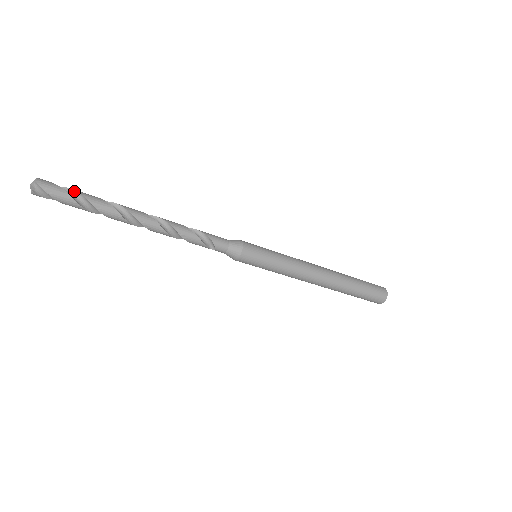
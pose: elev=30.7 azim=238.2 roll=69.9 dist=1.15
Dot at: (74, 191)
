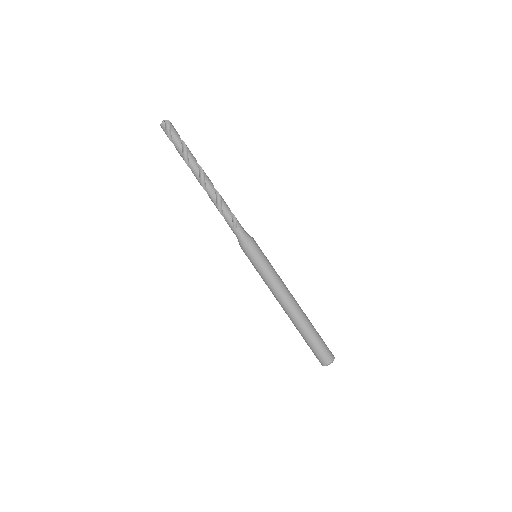
Dot at: (181, 140)
